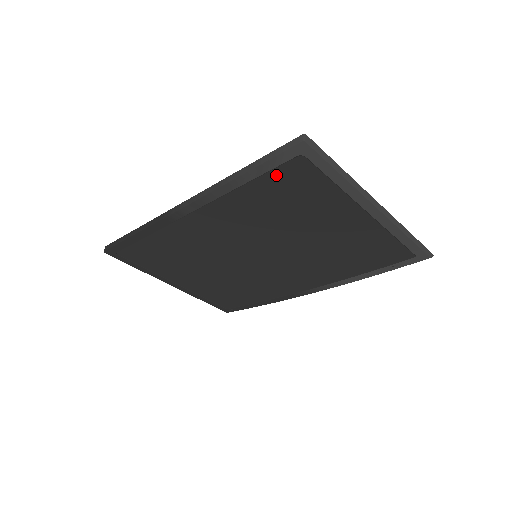
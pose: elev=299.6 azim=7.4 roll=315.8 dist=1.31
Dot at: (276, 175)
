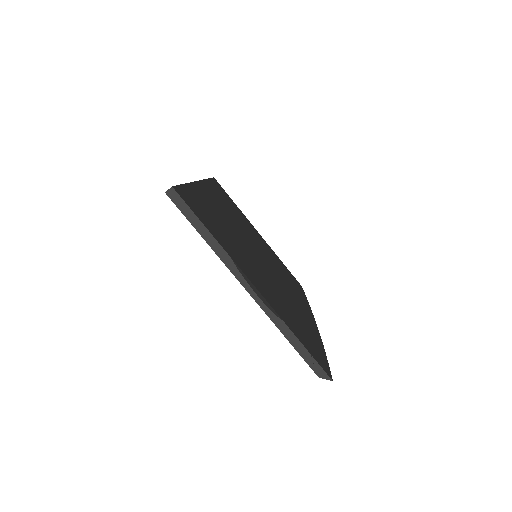
Dot at: occluded
